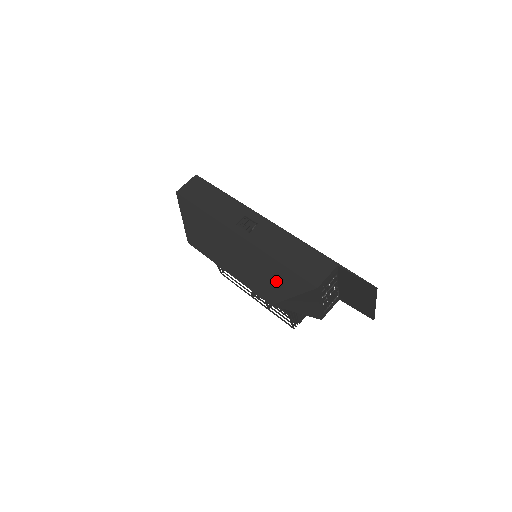
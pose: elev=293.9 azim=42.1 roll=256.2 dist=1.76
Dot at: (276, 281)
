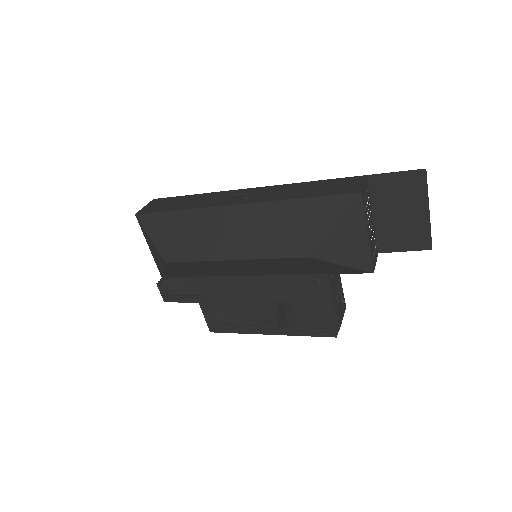
Dot at: (304, 223)
